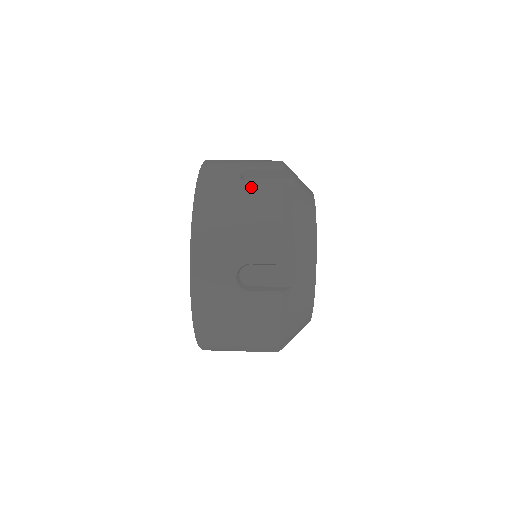
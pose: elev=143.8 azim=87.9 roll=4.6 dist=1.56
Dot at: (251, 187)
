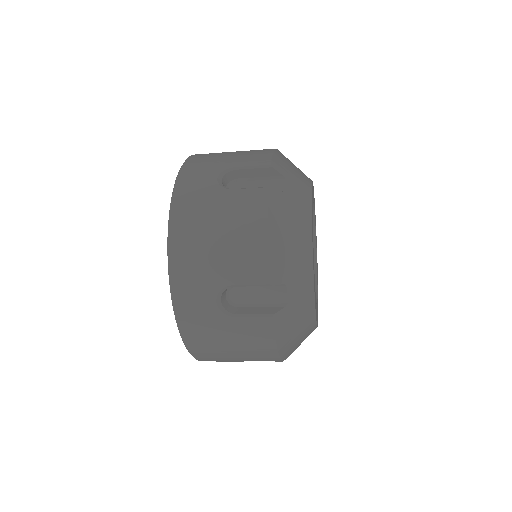
Dot at: (231, 196)
